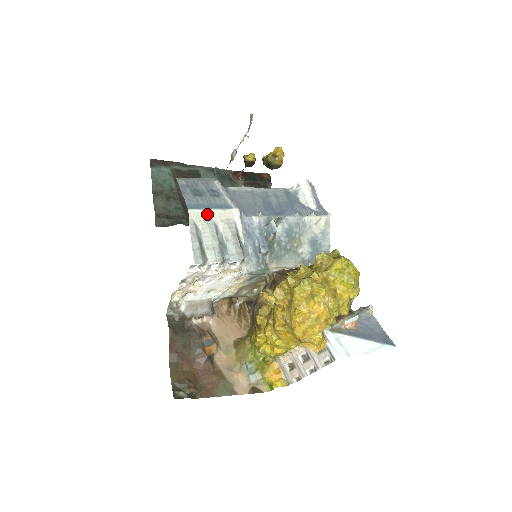
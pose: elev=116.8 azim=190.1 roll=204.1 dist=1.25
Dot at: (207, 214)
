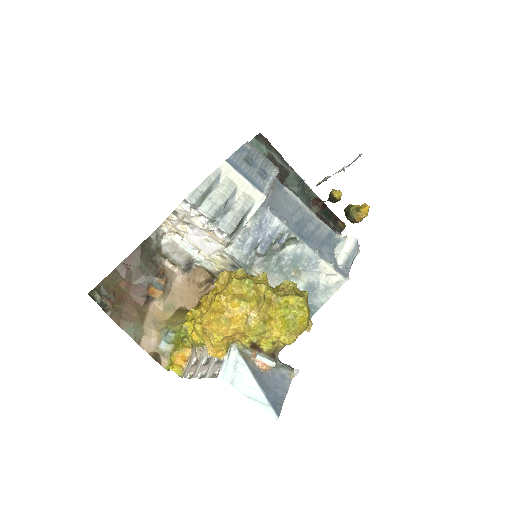
Dot at: (237, 177)
